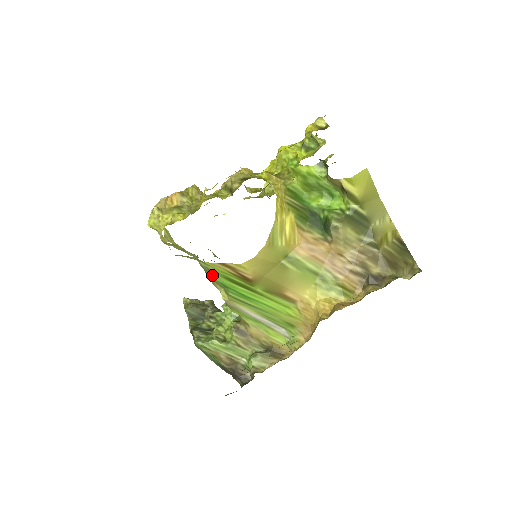
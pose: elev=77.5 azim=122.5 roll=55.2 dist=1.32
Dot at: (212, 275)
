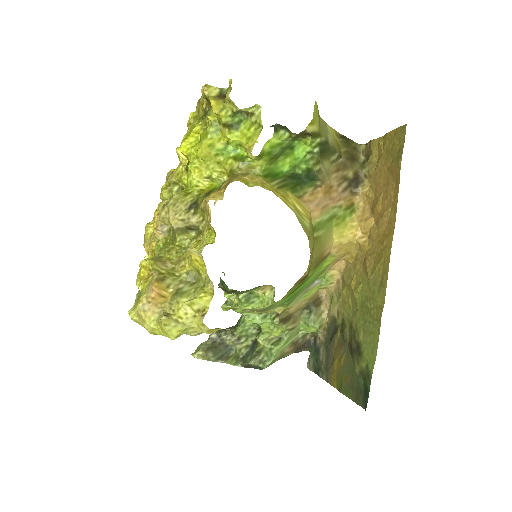
Dot at: (274, 307)
